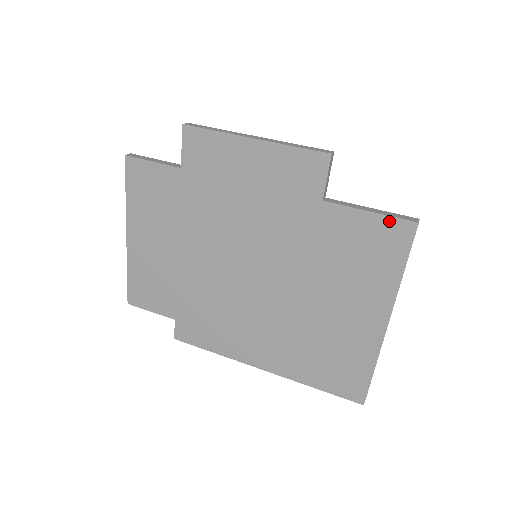
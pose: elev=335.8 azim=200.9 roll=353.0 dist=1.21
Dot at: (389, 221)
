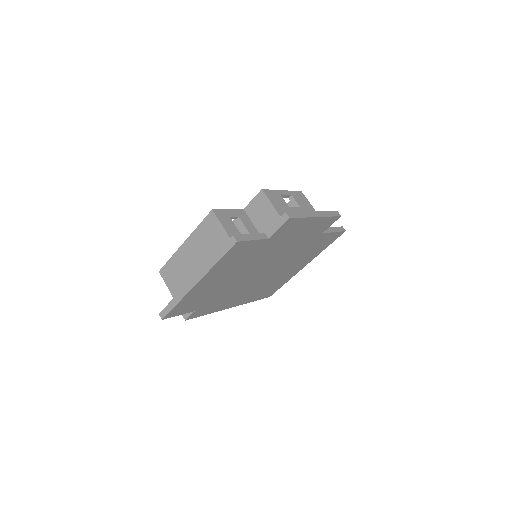
Dot at: (338, 233)
